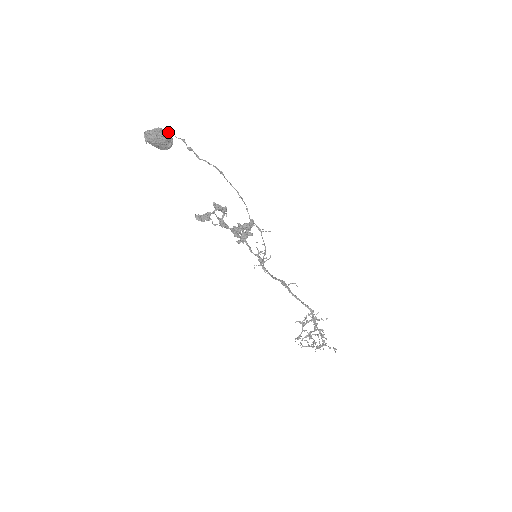
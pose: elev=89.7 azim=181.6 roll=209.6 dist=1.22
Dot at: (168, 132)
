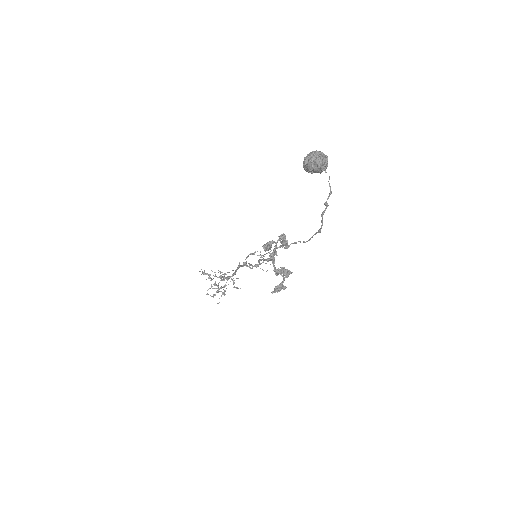
Dot at: occluded
